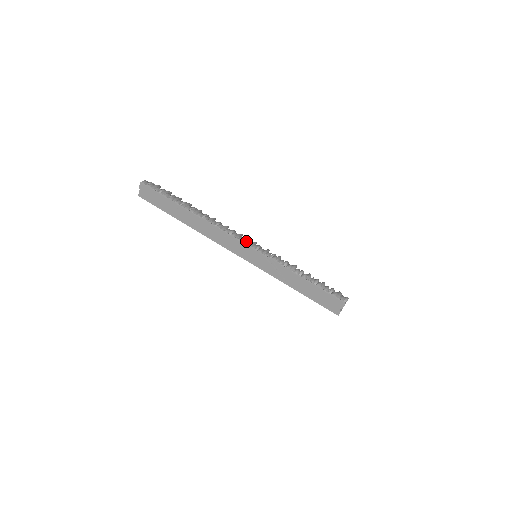
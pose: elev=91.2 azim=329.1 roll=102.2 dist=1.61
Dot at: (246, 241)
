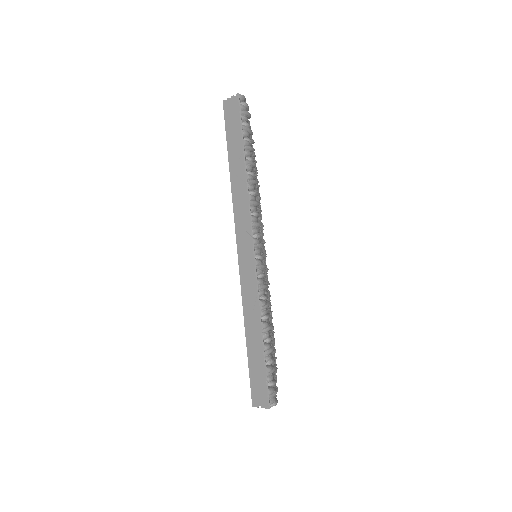
Dot at: (259, 260)
